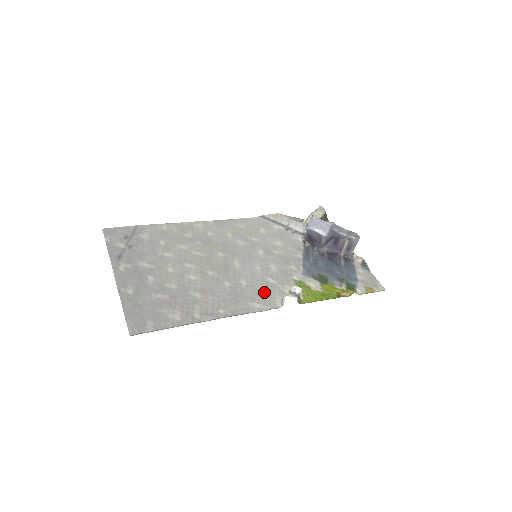
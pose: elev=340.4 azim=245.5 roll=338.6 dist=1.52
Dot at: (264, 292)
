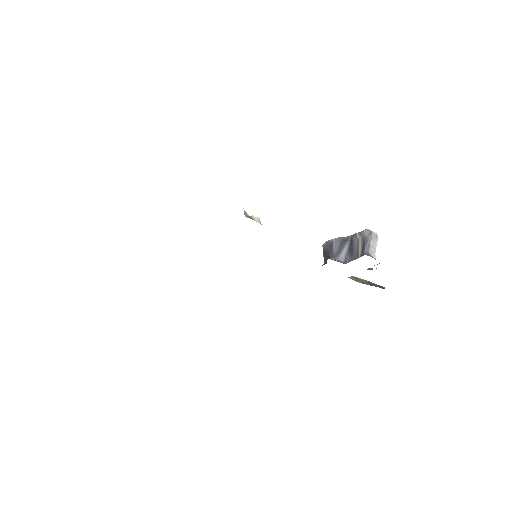
Dot at: occluded
